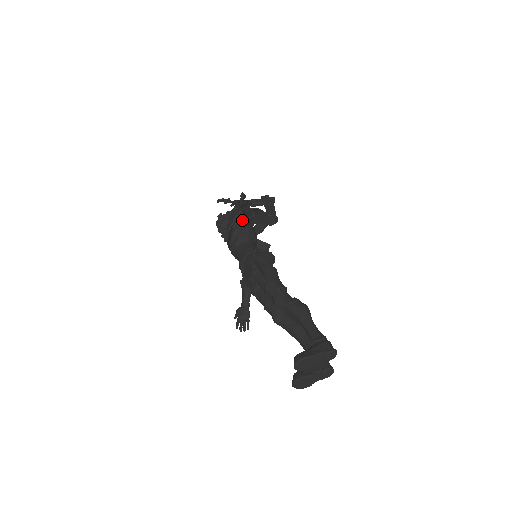
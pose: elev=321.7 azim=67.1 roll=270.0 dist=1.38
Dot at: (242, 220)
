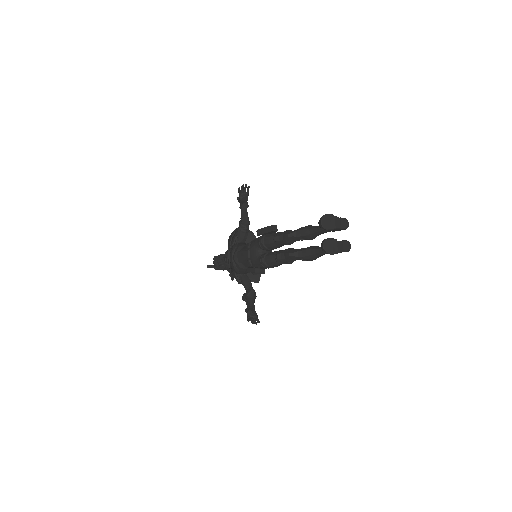
Dot at: (241, 230)
